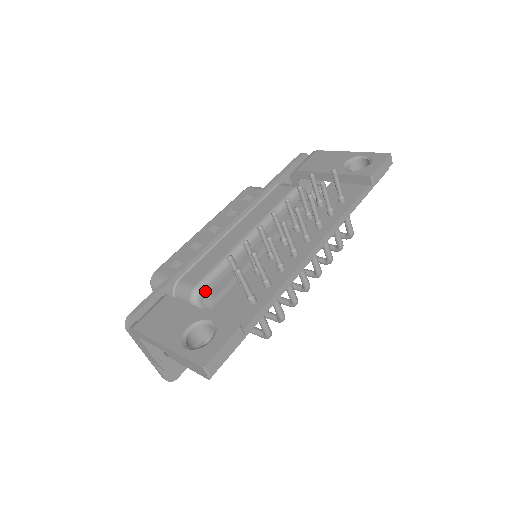
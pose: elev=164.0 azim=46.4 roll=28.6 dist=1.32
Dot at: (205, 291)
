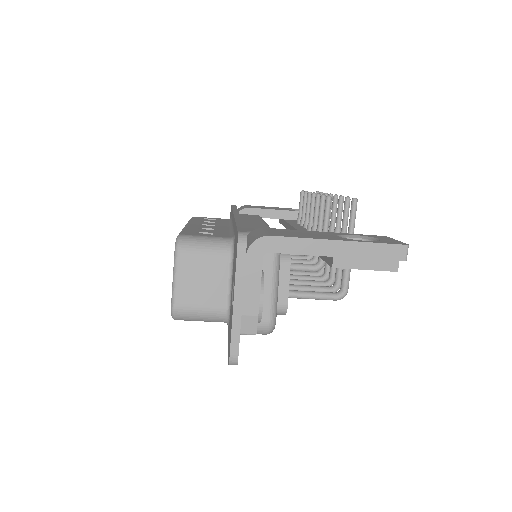
Dot at: occluded
